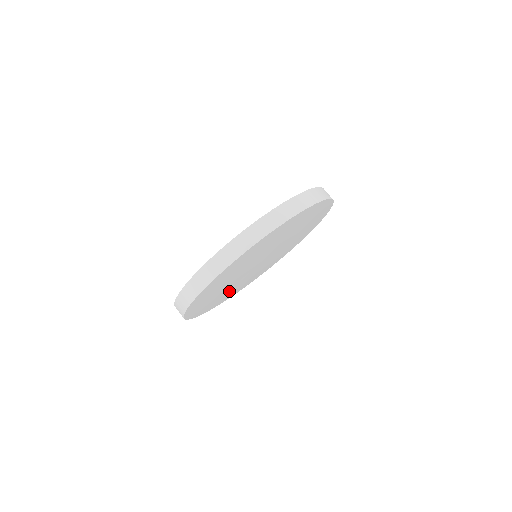
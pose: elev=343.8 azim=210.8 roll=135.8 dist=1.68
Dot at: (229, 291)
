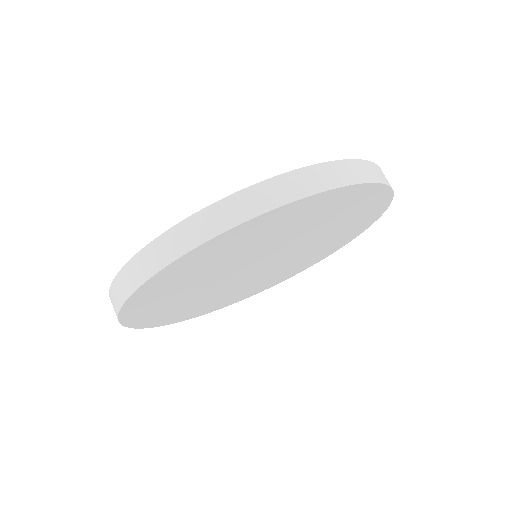
Dot at: (192, 302)
